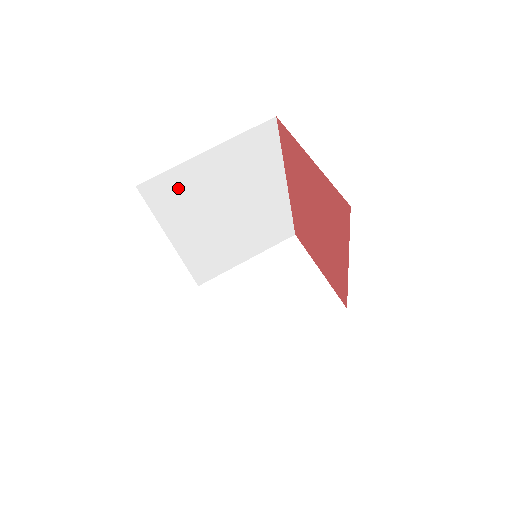
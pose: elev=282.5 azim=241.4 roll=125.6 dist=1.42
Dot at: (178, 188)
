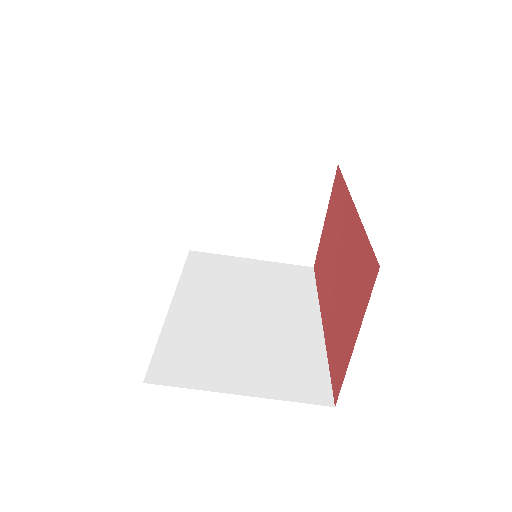
Dot at: occluded
